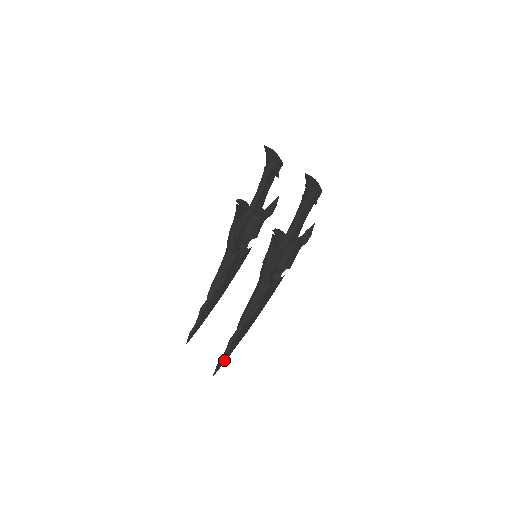
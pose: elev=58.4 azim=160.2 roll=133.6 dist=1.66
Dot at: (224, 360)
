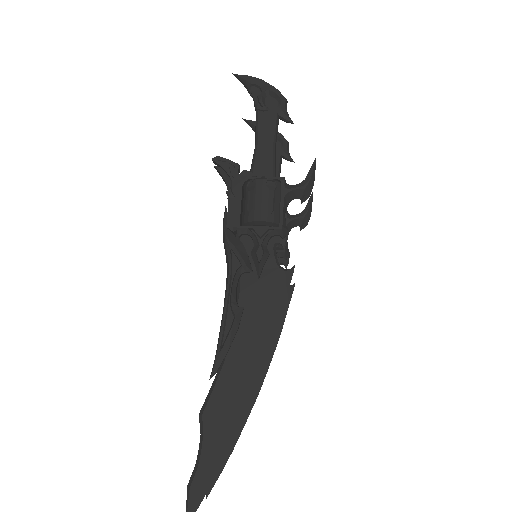
Dot at: (204, 476)
